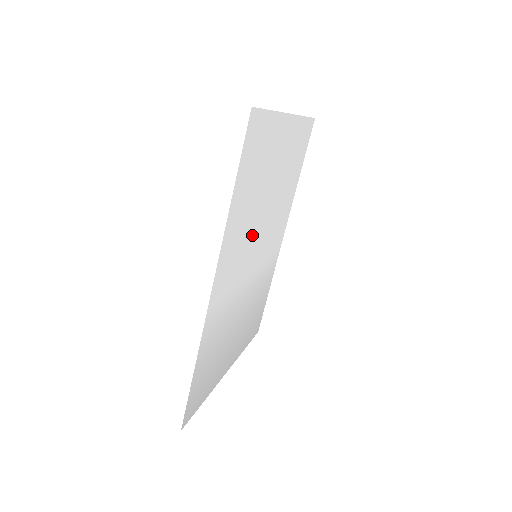
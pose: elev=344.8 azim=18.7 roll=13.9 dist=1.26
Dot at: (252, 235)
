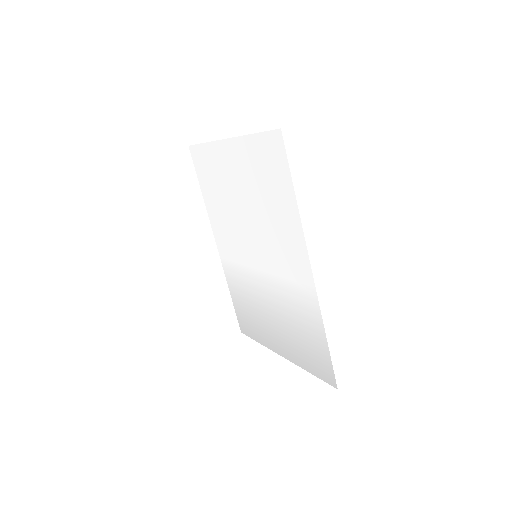
Dot at: (263, 236)
